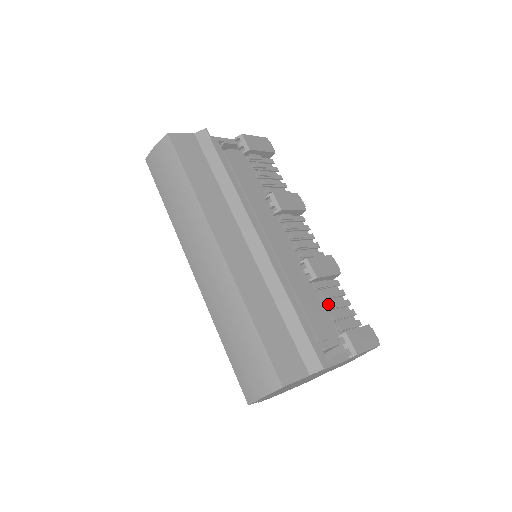
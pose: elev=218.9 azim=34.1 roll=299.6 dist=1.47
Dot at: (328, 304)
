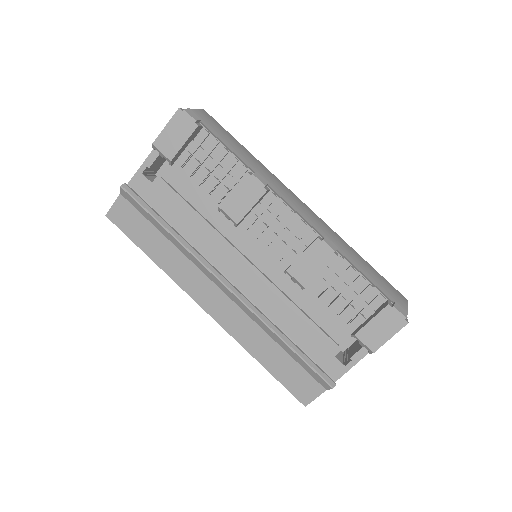
Dot at: (328, 308)
